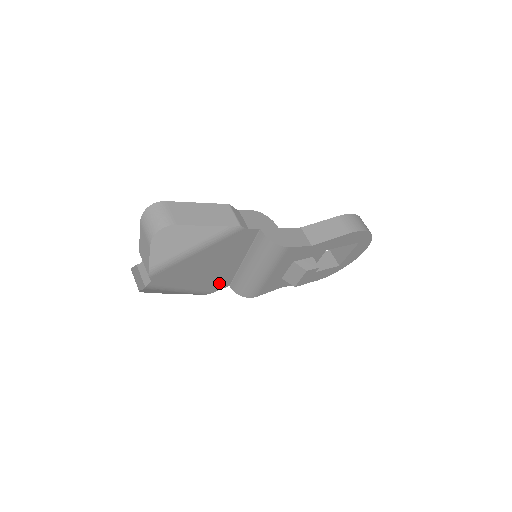
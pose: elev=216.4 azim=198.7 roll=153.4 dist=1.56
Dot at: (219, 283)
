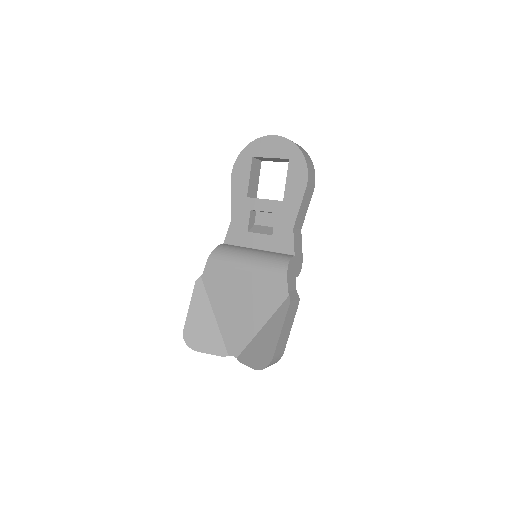
Dot at: occluded
